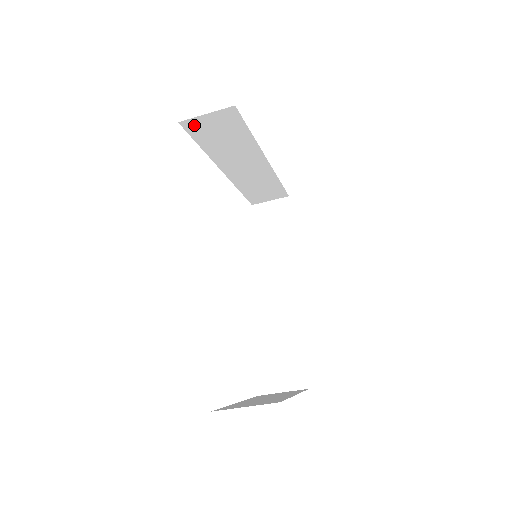
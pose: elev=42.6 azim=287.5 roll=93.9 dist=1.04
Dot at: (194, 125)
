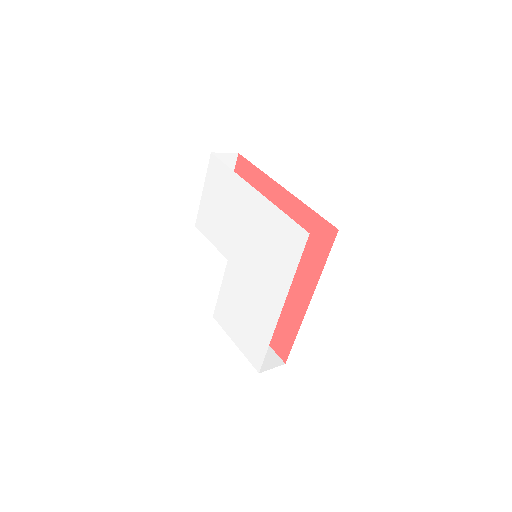
Dot at: occluded
